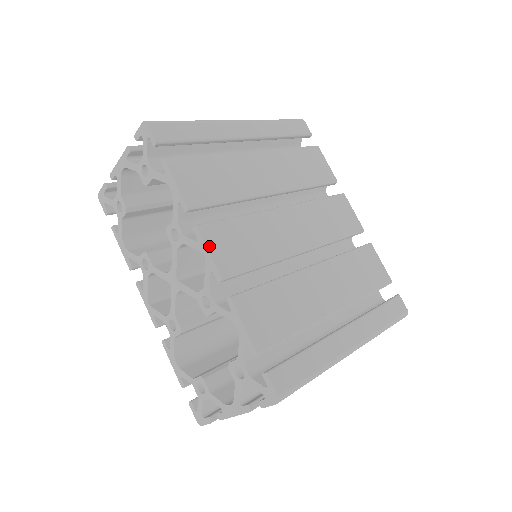
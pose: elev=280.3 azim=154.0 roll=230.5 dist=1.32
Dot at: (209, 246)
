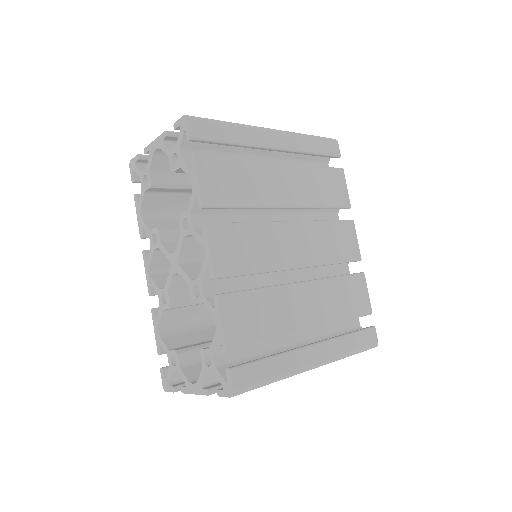
Dot at: (211, 245)
